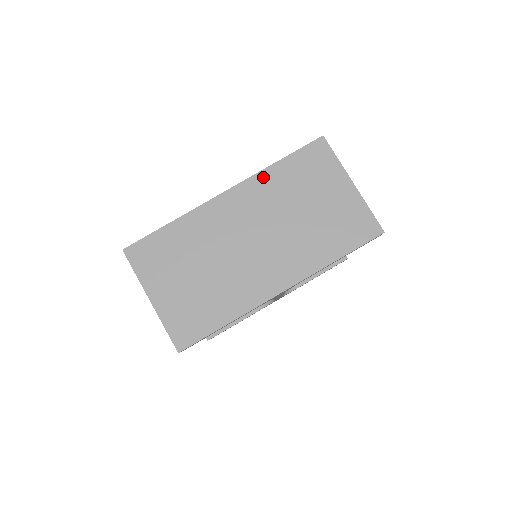
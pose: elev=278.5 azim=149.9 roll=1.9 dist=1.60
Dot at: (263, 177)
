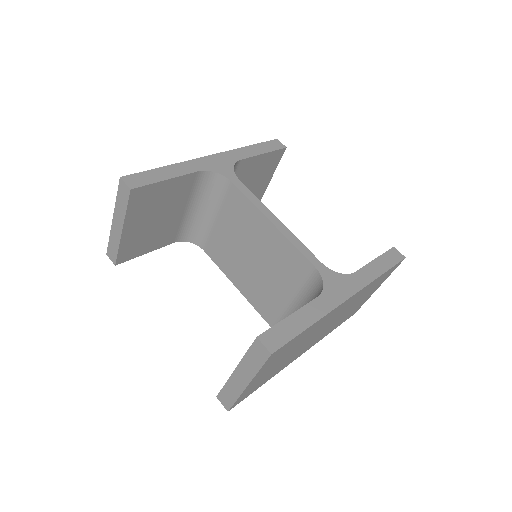
Dot at: occluded
